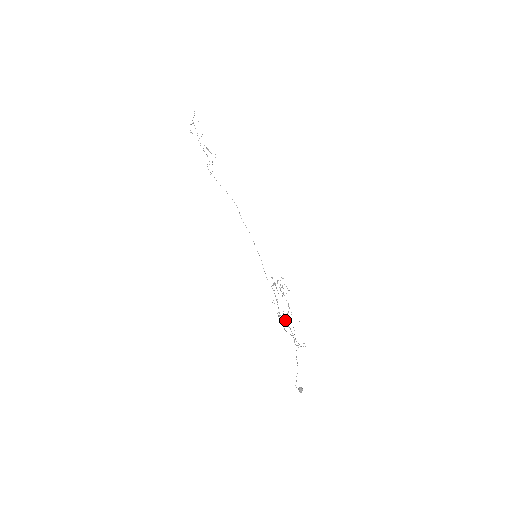
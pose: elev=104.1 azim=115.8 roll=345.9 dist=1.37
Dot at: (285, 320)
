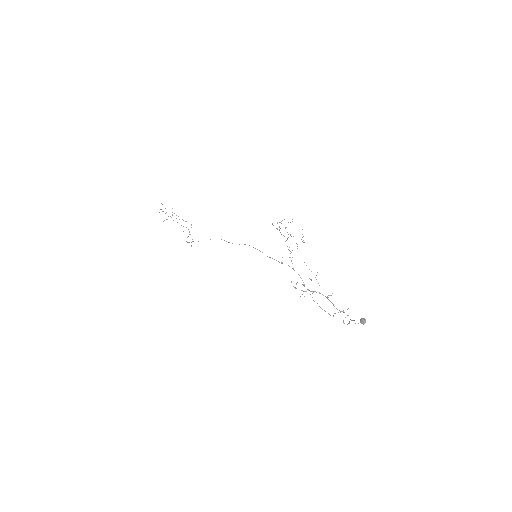
Dot at: (313, 291)
